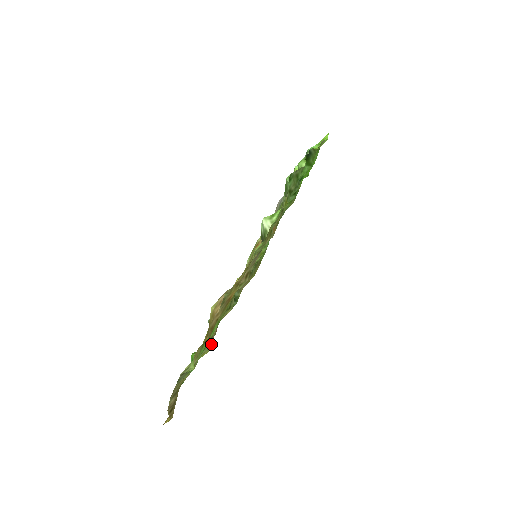
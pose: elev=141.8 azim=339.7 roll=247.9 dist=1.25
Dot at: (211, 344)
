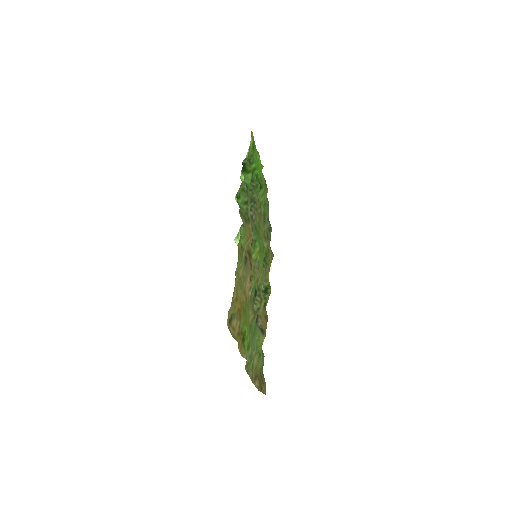
Dot at: (263, 332)
